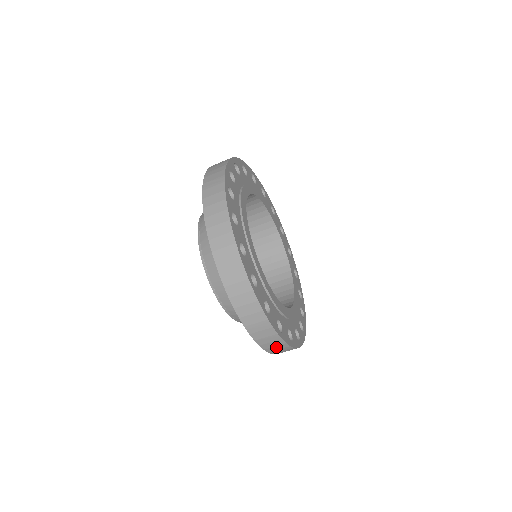
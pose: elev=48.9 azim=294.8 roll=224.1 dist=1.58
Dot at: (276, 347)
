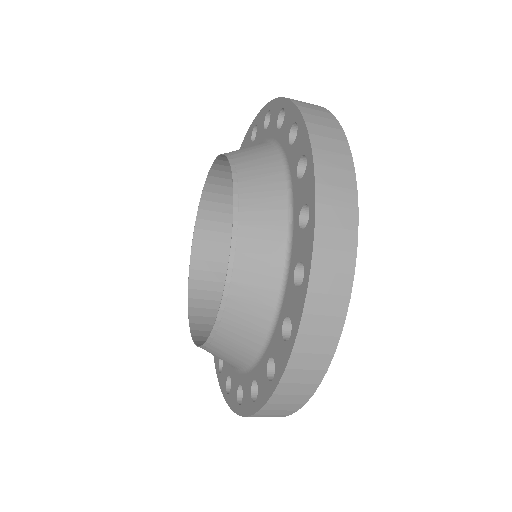
Dot at: occluded
